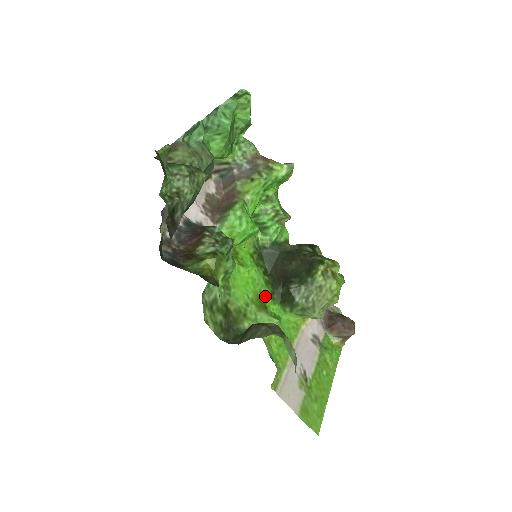
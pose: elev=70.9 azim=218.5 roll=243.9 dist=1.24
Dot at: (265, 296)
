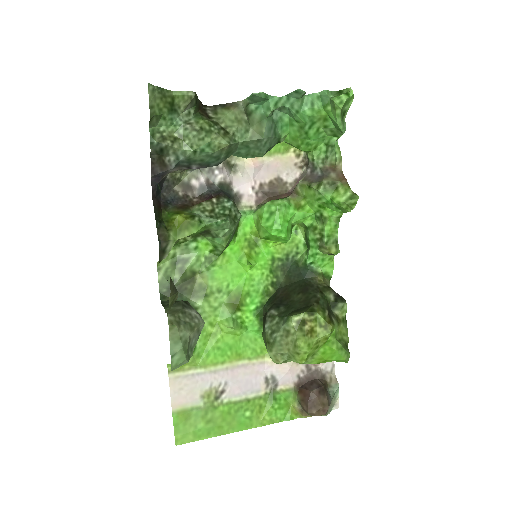
Dot at: (249, 300)
